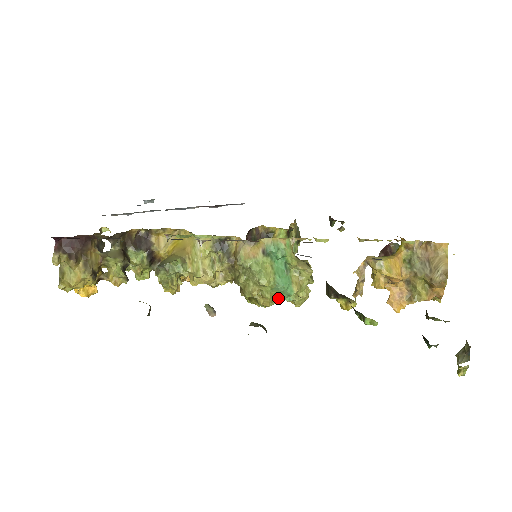
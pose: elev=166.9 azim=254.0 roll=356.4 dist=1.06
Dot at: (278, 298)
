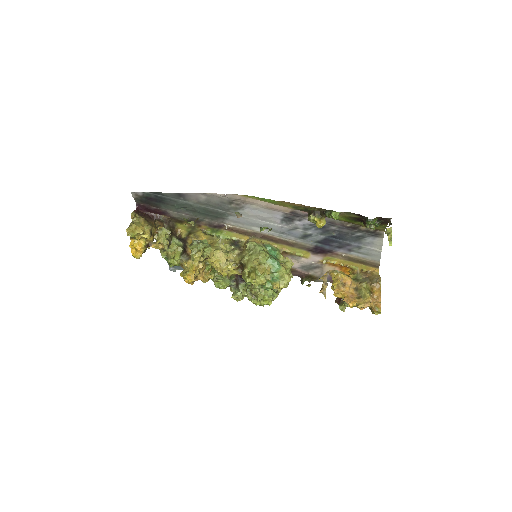
Dot at: (267, 285)
